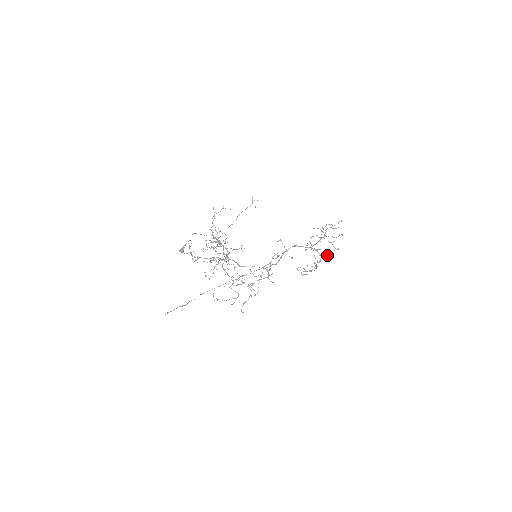
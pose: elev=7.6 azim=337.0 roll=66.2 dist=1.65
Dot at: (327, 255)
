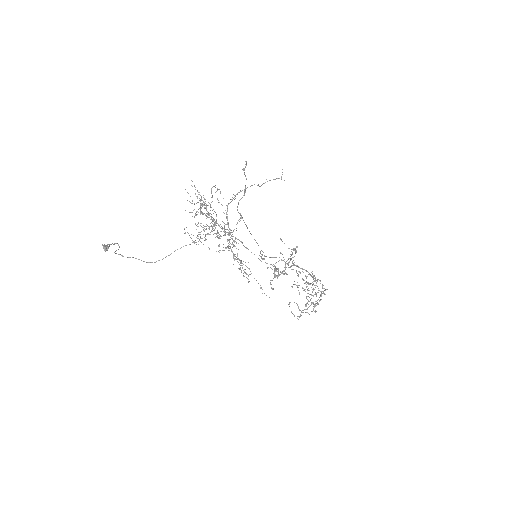
Dot at: occluded
